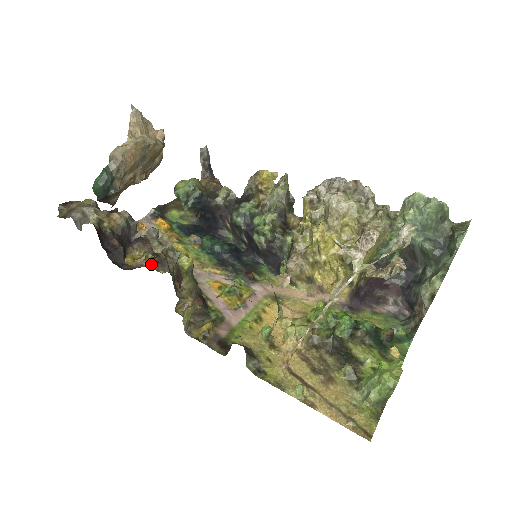
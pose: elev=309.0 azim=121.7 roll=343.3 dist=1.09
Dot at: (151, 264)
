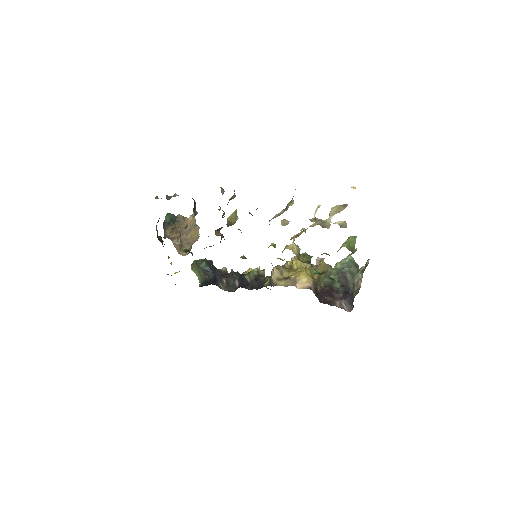
Dot at: occluded
